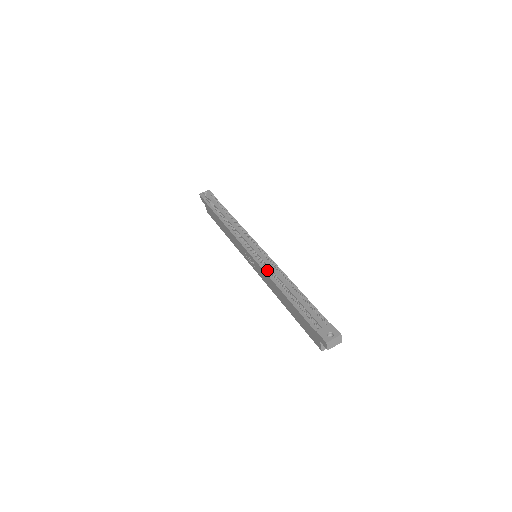
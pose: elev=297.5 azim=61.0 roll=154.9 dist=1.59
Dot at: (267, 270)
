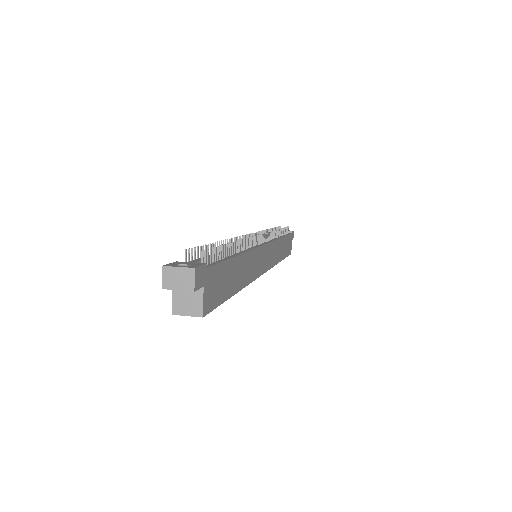
Dot at: occluded
